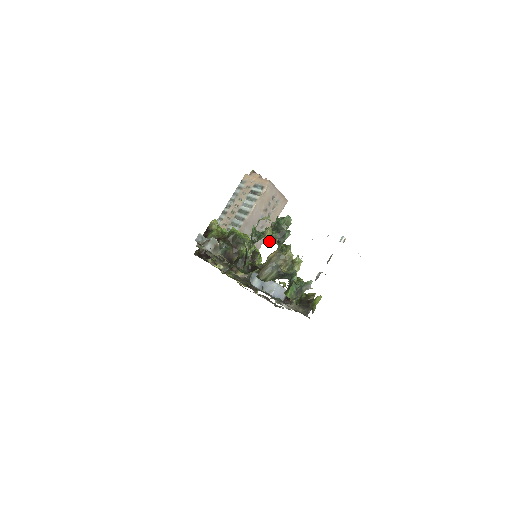
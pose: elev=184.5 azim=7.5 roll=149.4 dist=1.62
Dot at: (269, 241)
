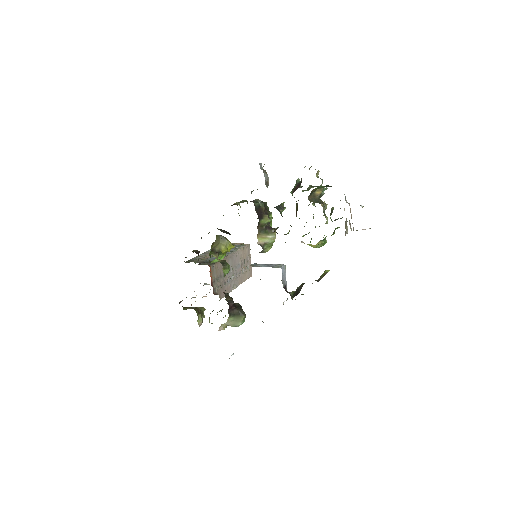
Dot at: occluded
